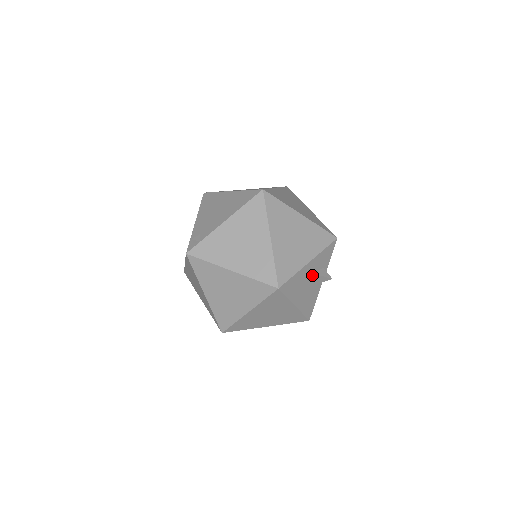
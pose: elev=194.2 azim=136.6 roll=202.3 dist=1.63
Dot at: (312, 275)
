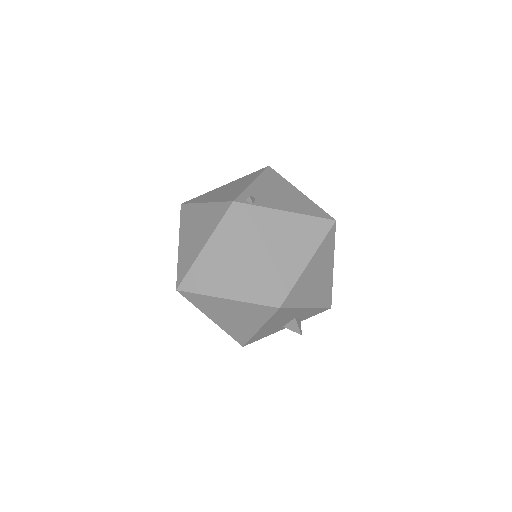
Dot at: (293, 318)
